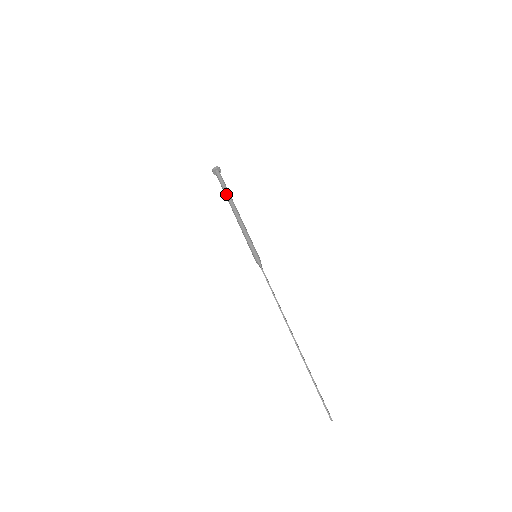
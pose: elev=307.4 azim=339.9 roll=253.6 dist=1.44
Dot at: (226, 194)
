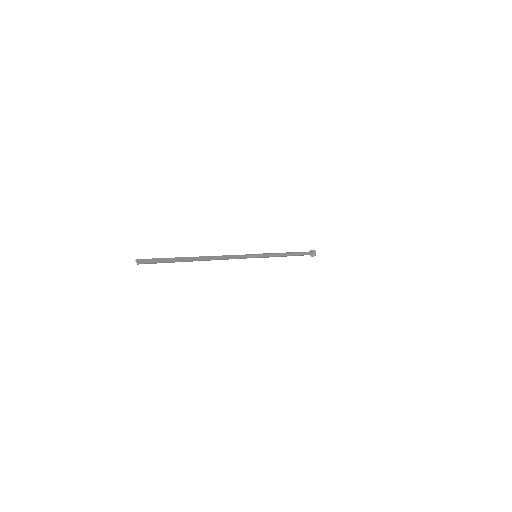
Dot at: occluded
